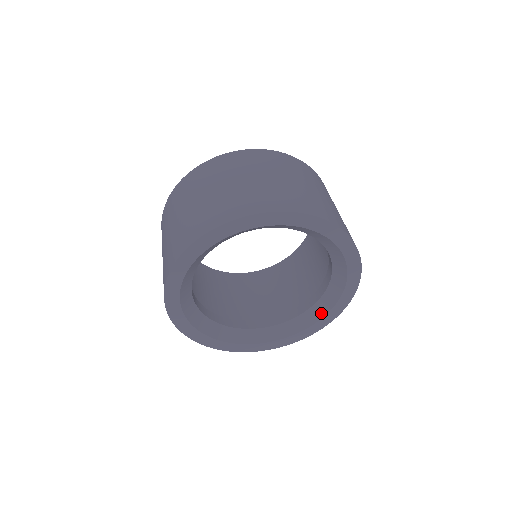
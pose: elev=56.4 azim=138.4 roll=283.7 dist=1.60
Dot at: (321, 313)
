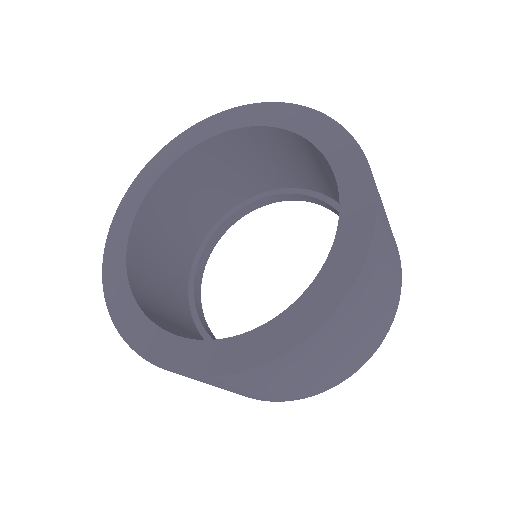
Dot at: occluded
